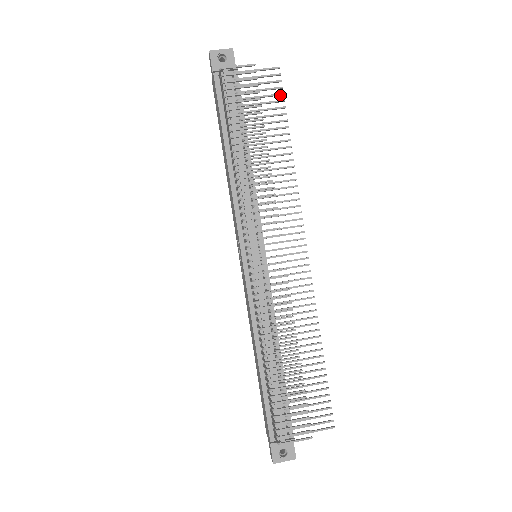
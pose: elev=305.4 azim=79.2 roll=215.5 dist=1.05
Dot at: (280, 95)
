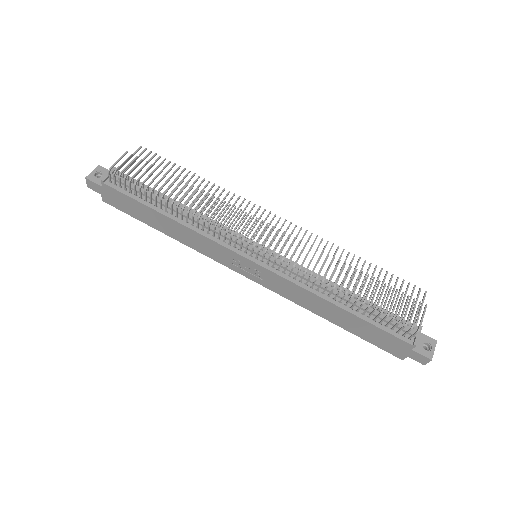
Dot at: (159, 158)
